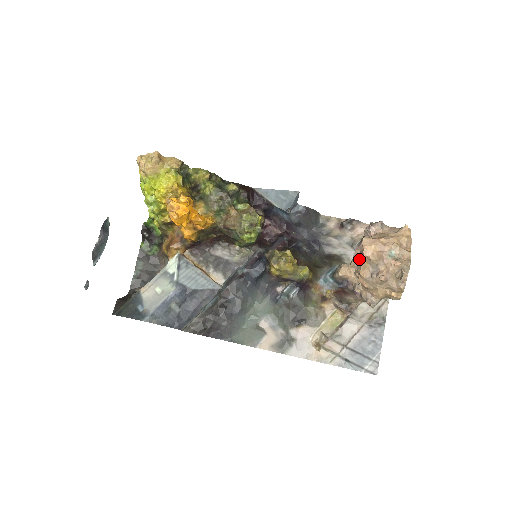
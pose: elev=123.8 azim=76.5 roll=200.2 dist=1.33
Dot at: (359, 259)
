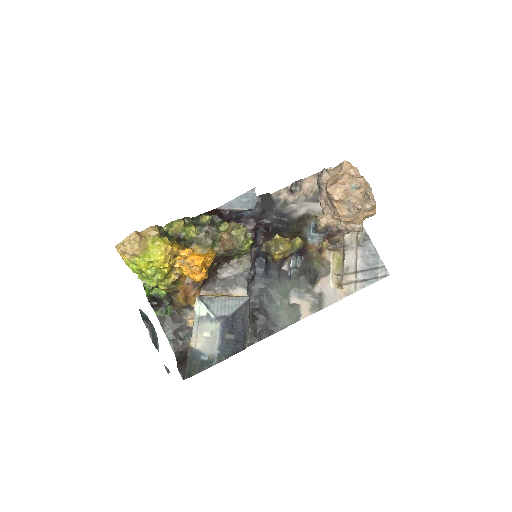
Dot at: (329, 206)
